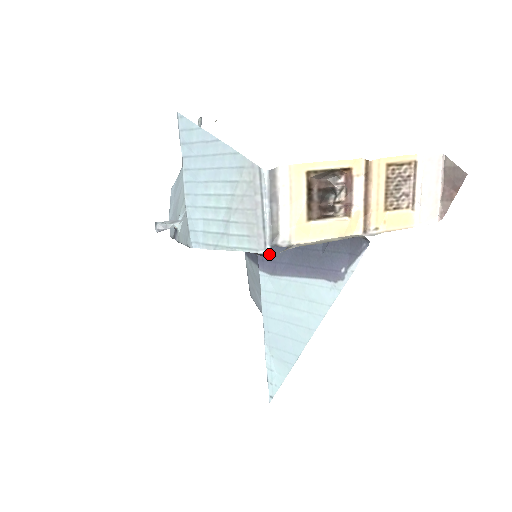
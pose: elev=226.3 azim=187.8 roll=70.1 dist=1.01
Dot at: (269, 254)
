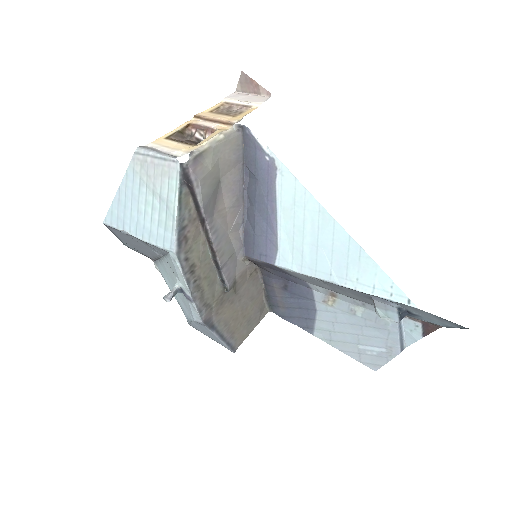
Dot at: (260, 244)
